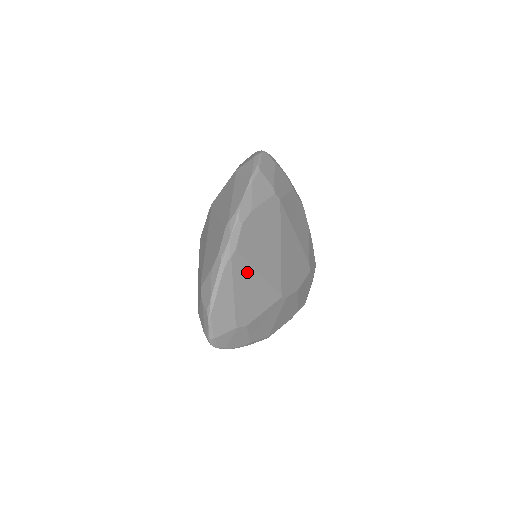
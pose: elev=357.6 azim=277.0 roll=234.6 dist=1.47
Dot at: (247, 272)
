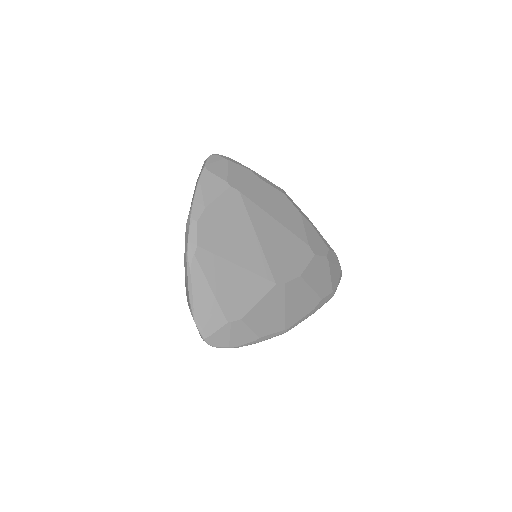
Dot at: (220, 266)
